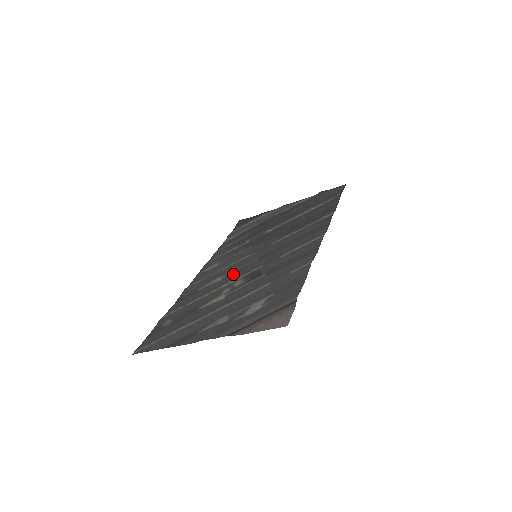
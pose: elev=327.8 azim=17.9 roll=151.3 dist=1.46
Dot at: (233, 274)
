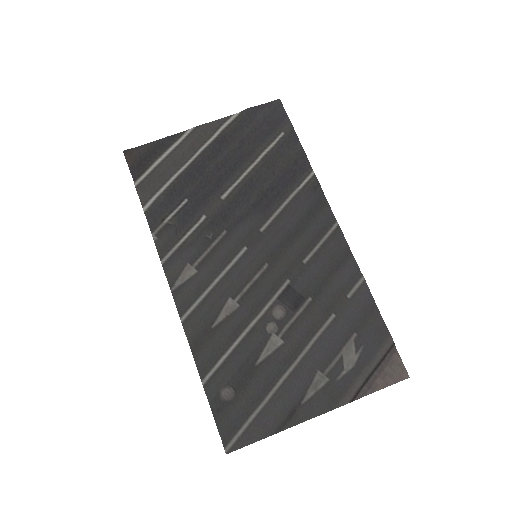
Dot at: (252, 295)
